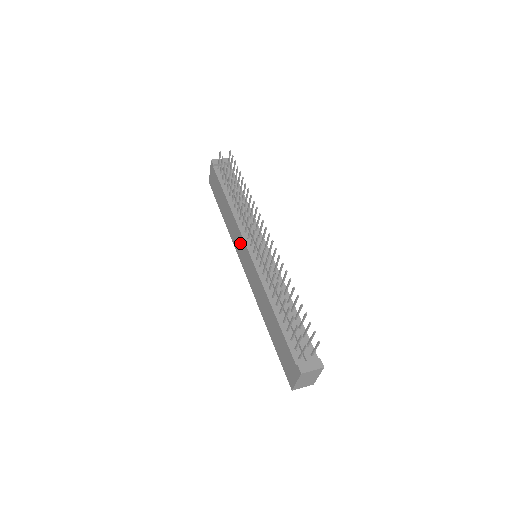
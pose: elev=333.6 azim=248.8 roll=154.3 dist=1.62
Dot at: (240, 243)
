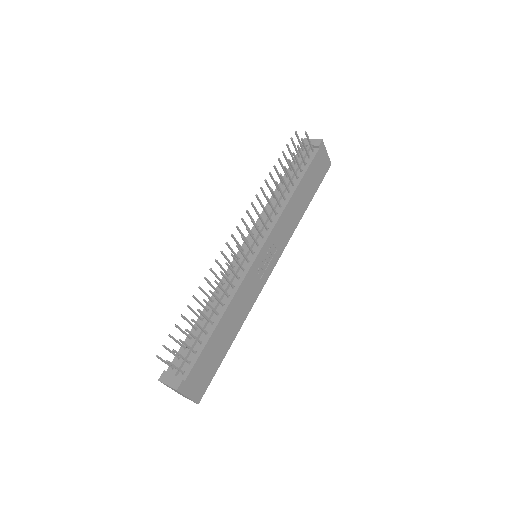
Dot at: occluded
